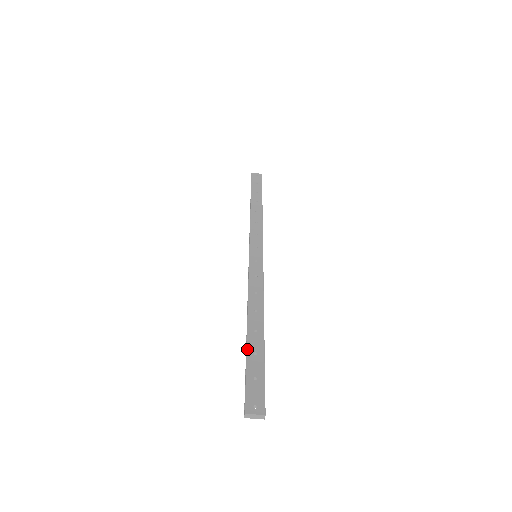
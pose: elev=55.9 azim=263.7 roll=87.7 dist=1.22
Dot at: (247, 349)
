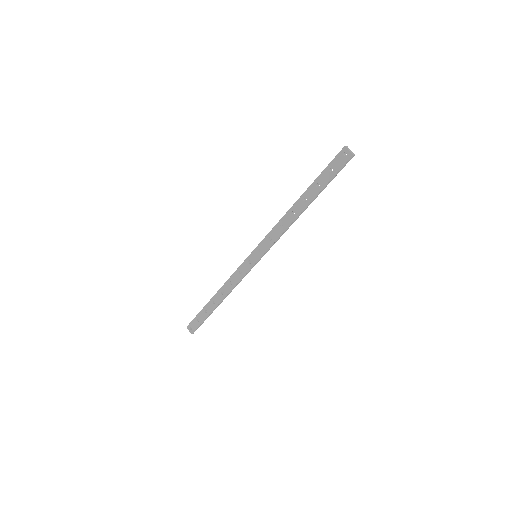
Dot at: (314, 183)
